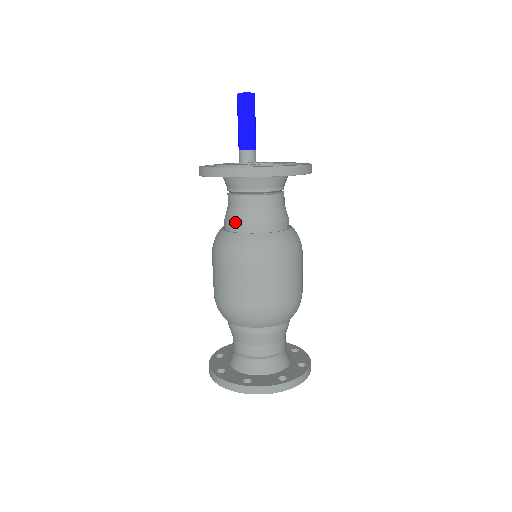
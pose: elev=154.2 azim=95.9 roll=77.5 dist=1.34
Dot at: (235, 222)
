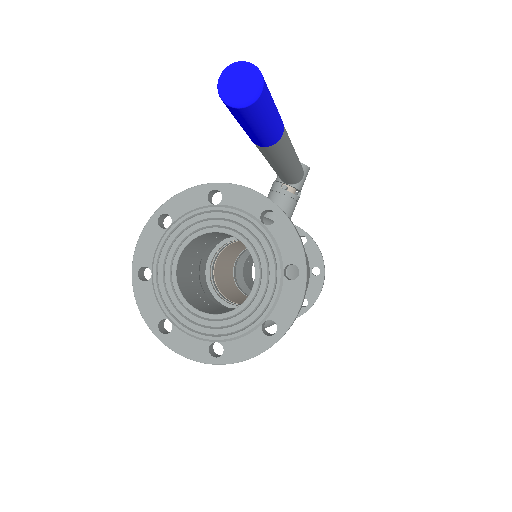
Dot at: occluded
